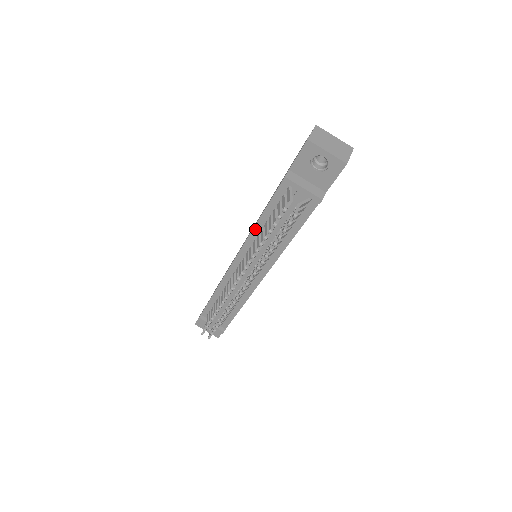
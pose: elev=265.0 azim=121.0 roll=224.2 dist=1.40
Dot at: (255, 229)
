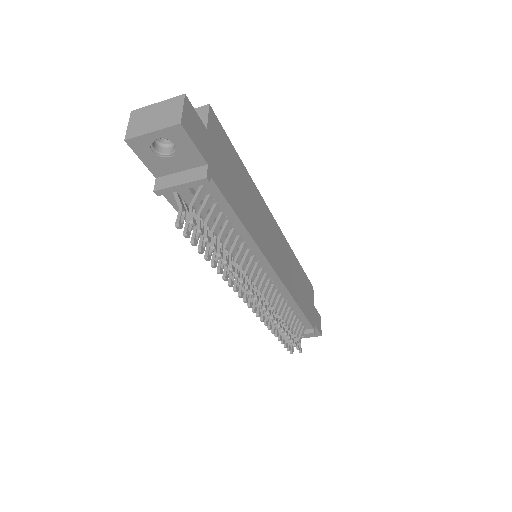
Dot at: occluded
